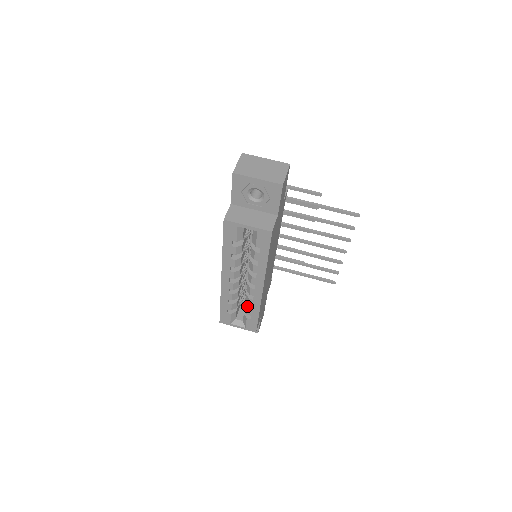
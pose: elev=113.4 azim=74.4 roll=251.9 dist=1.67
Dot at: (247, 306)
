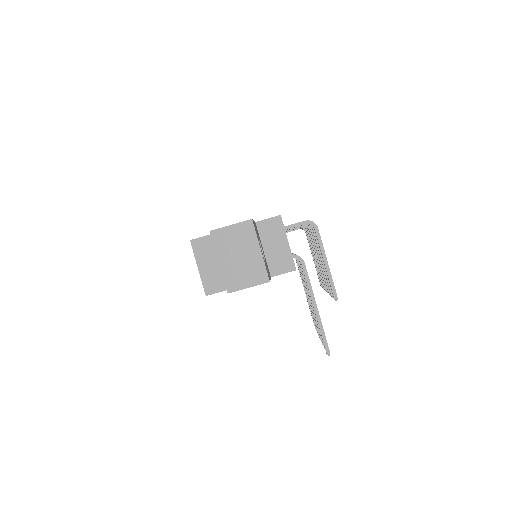
Dot at: occluded
